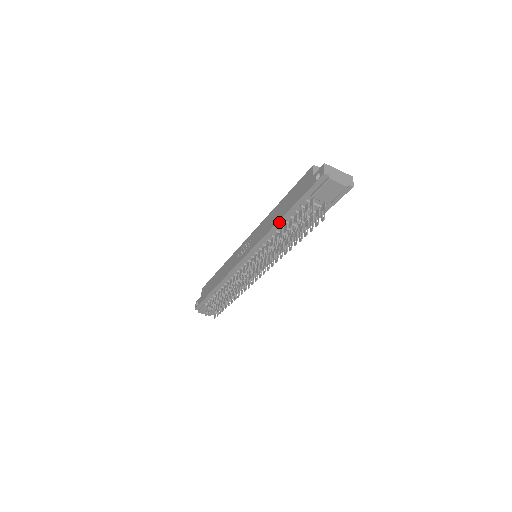
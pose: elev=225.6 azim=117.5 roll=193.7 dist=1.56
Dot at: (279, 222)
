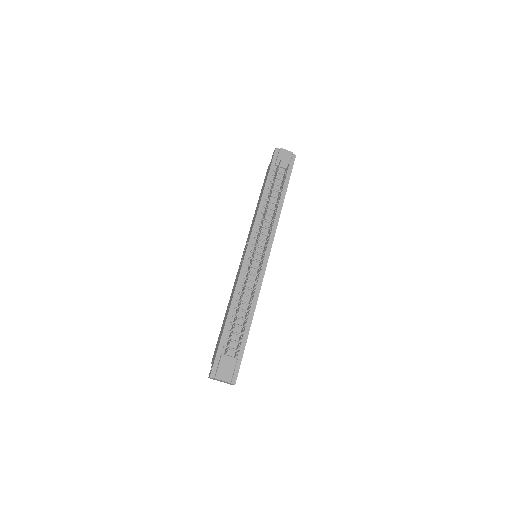
Dot at: (263, 196)
